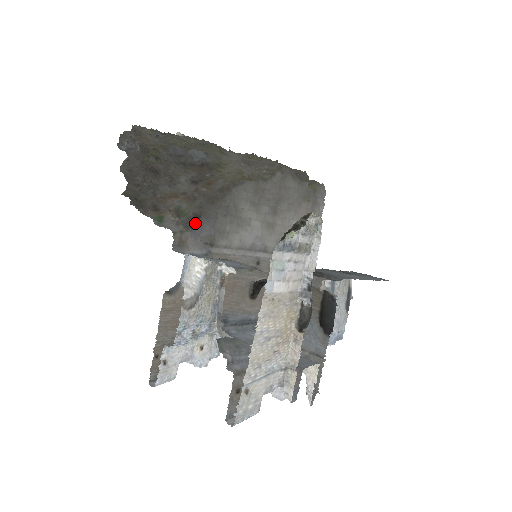
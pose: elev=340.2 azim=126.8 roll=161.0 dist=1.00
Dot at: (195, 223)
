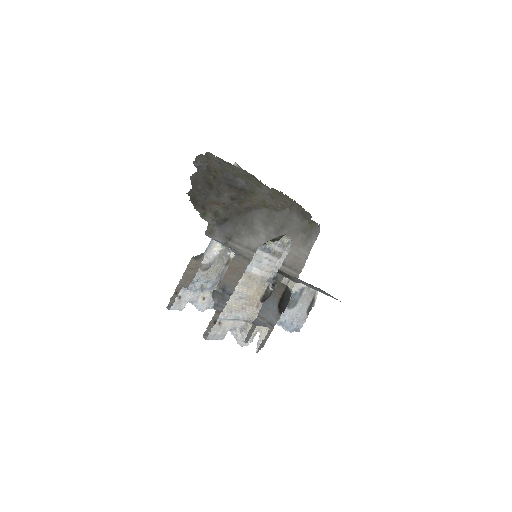
Dot at: (223, 223)
